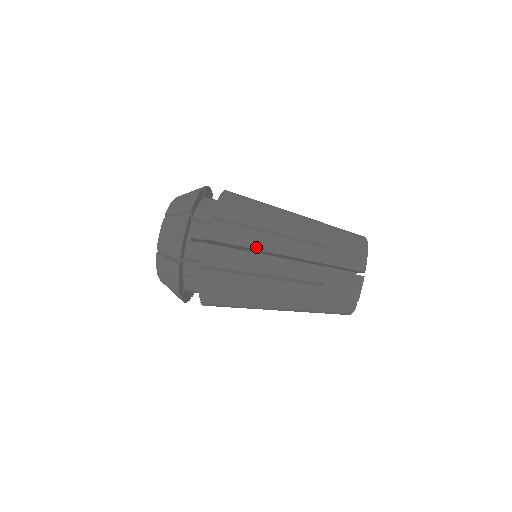
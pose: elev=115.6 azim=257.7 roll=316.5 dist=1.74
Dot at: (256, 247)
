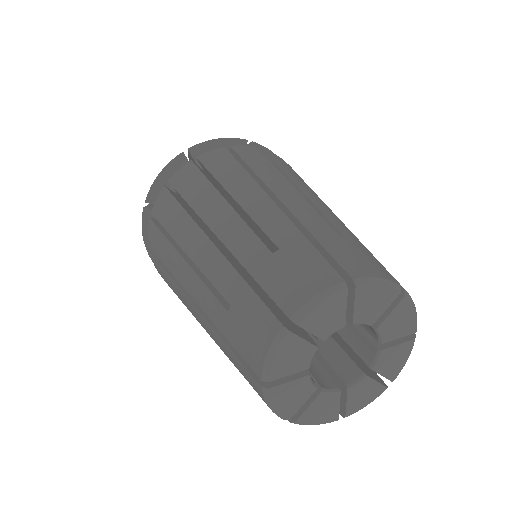
Dot at: (197, 208)
